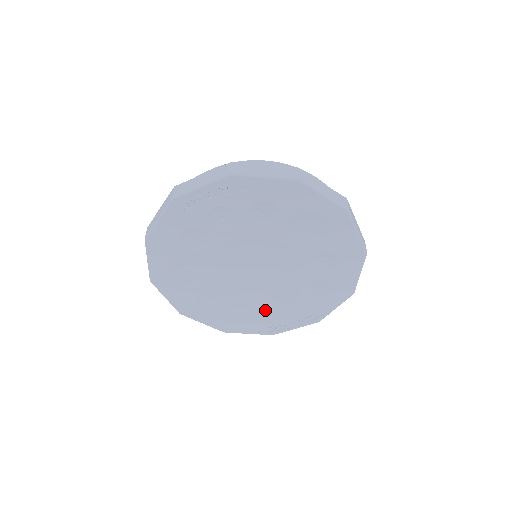
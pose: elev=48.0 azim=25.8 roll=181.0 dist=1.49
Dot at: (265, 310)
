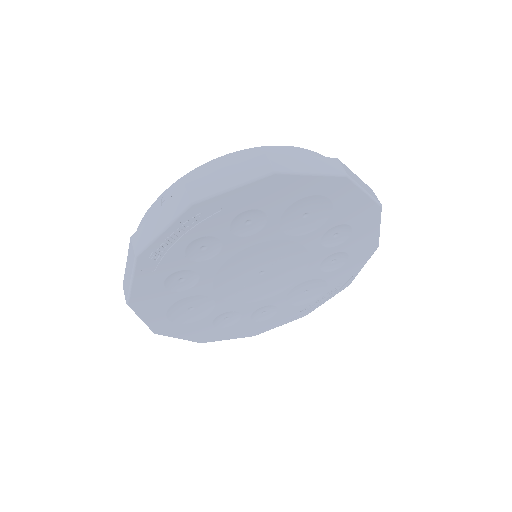
Dot at: (289, 301)
